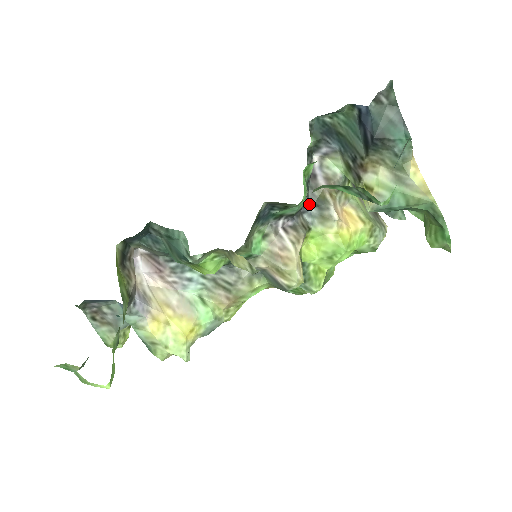
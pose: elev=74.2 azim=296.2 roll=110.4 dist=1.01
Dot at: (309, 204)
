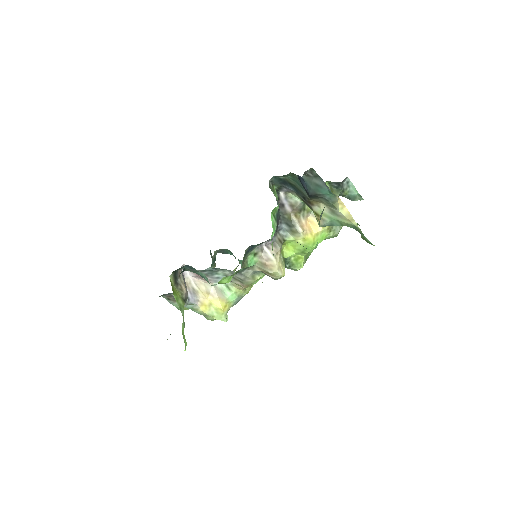
Dot at: (282, 224)
